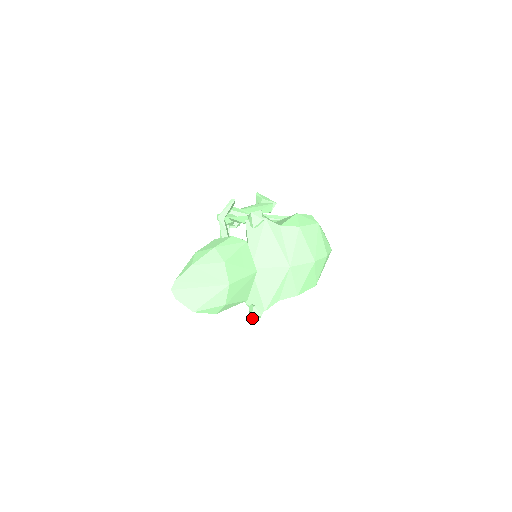
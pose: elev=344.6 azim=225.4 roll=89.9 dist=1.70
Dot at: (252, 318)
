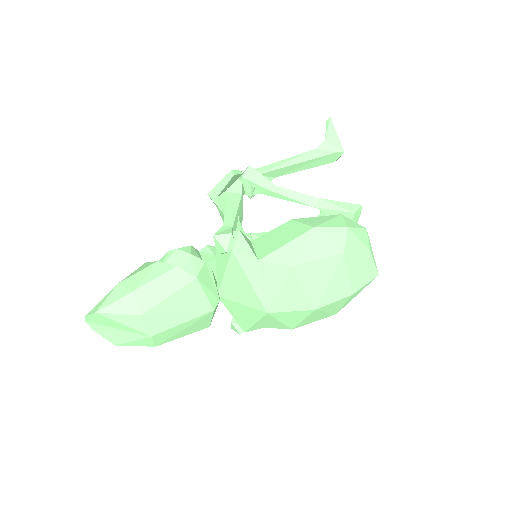
Dot at: occluded
